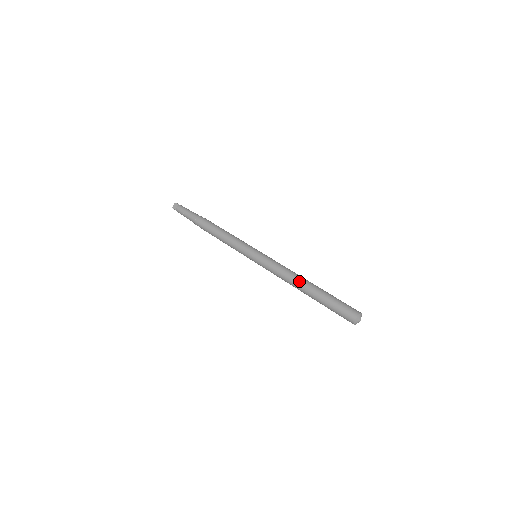
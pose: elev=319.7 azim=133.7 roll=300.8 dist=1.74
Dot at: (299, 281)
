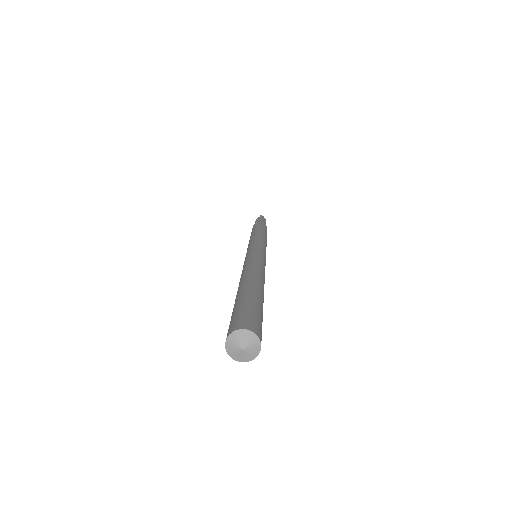
Dot at: (239, 282)
